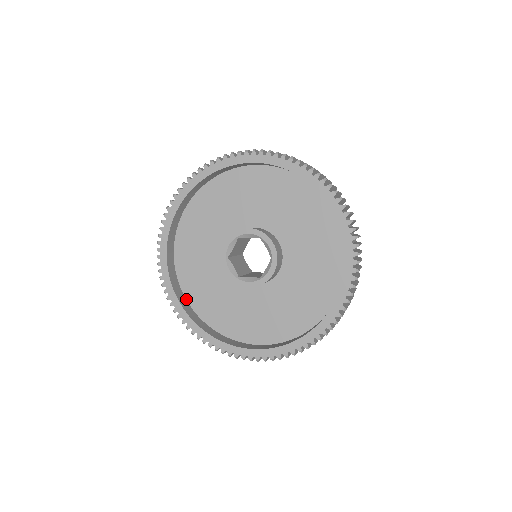
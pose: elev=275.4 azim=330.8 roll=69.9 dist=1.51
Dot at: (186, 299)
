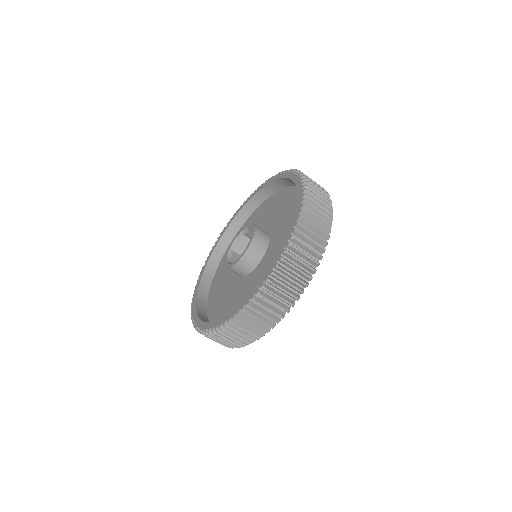
Dot at: (208, 297)
